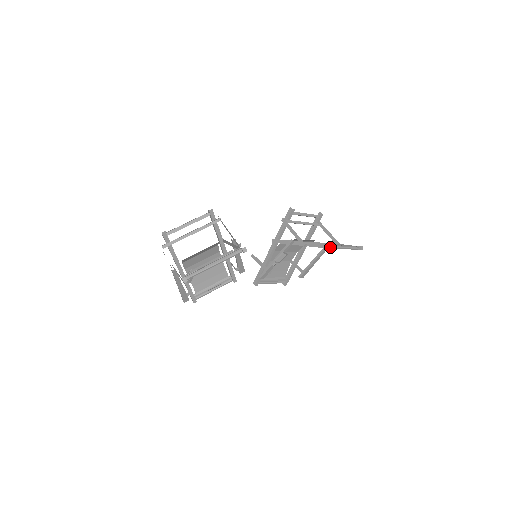
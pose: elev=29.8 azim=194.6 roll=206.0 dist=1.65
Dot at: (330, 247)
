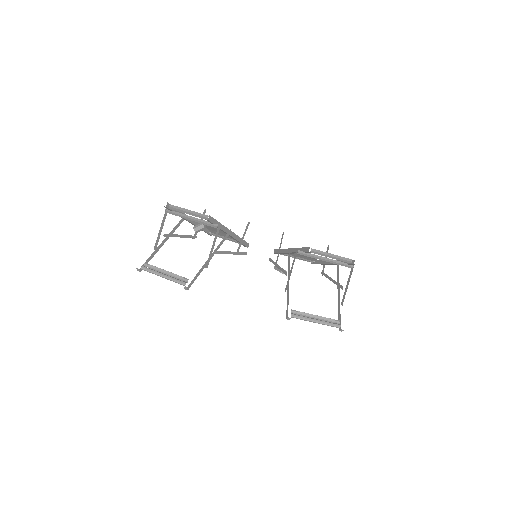
Dot at: (294, 317)
